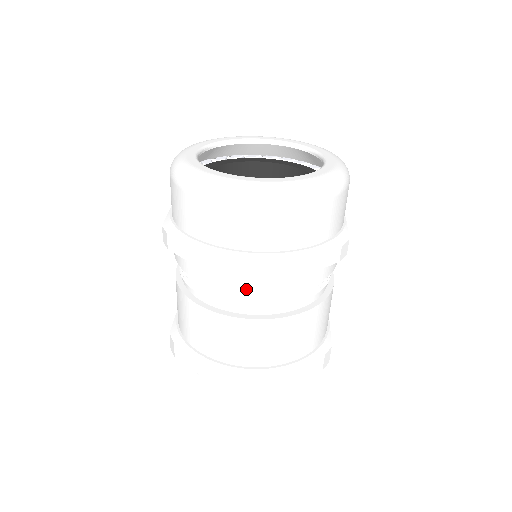
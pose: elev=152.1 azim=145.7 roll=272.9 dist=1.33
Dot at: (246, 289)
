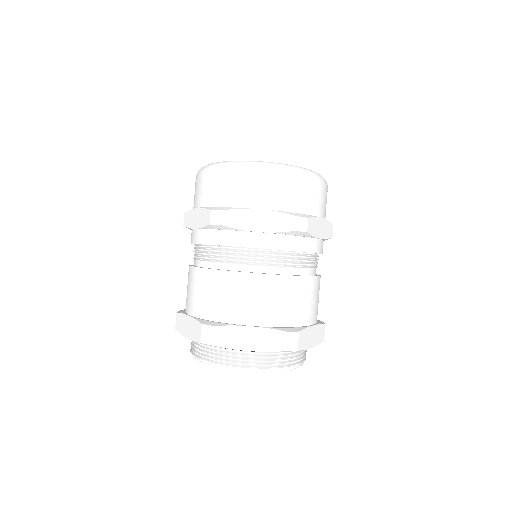
Dot at: (218, 241)
